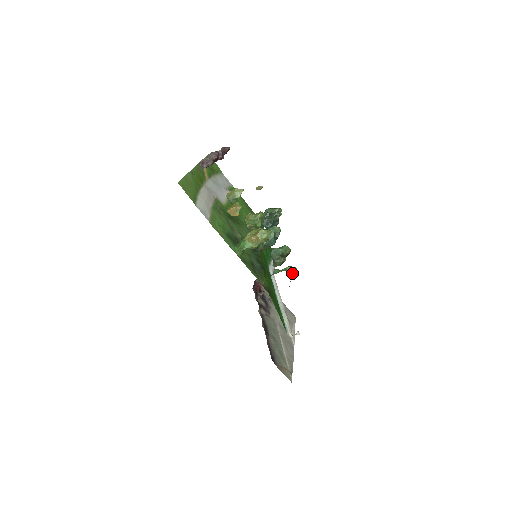
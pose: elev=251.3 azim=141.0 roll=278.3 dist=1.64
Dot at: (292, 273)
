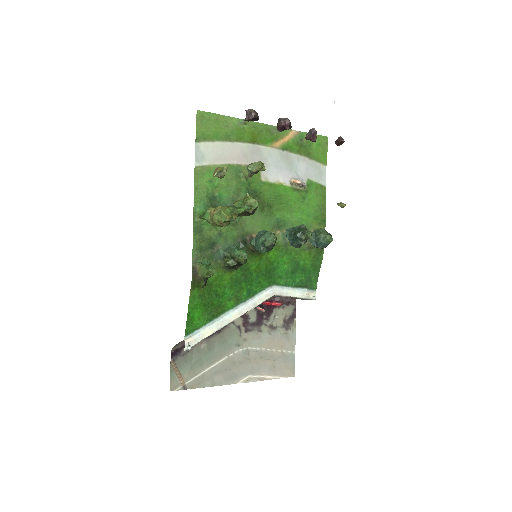
Dot at: (209, 275)
